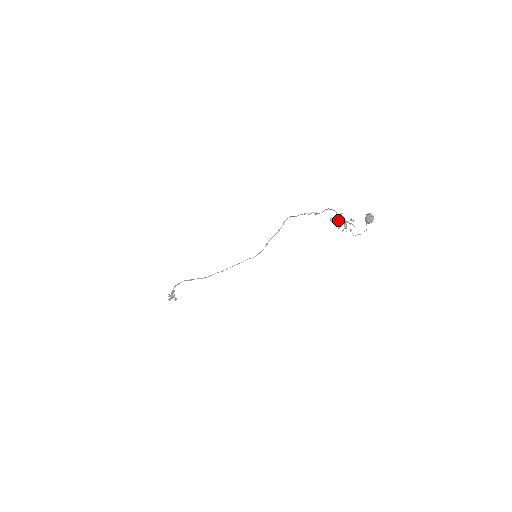
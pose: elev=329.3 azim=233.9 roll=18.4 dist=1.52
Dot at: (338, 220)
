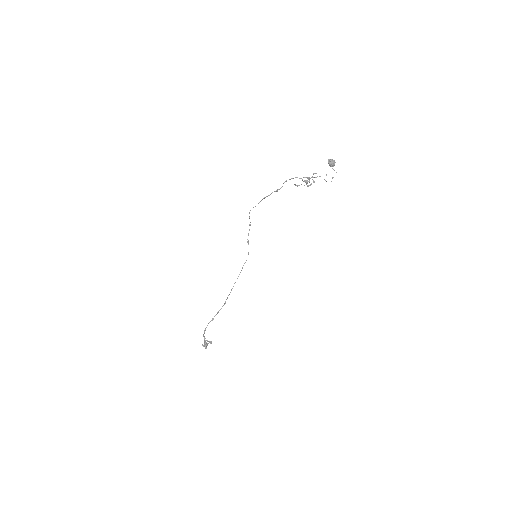
Dot at: (304, 181)
